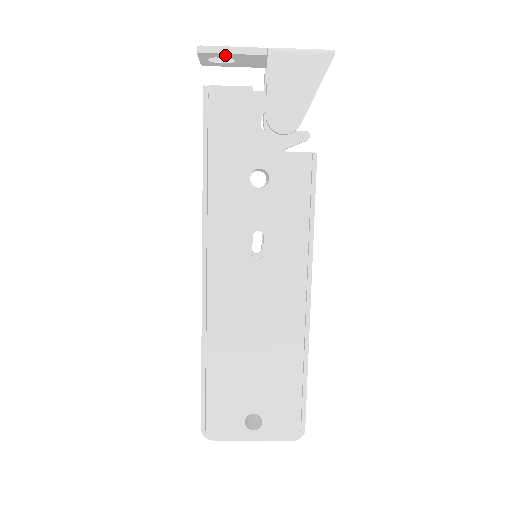
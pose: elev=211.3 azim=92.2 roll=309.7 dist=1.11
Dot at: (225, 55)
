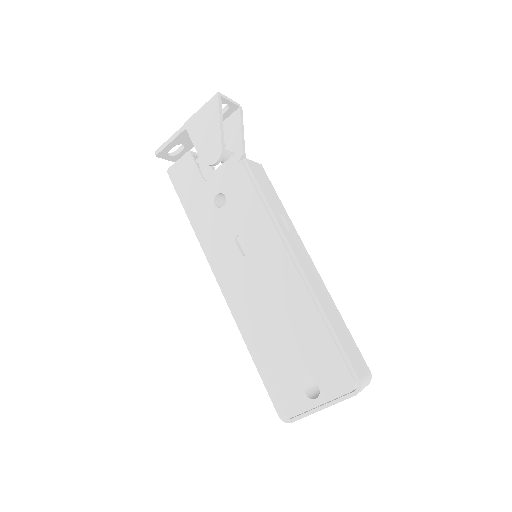
Dot at: (170, 146)
